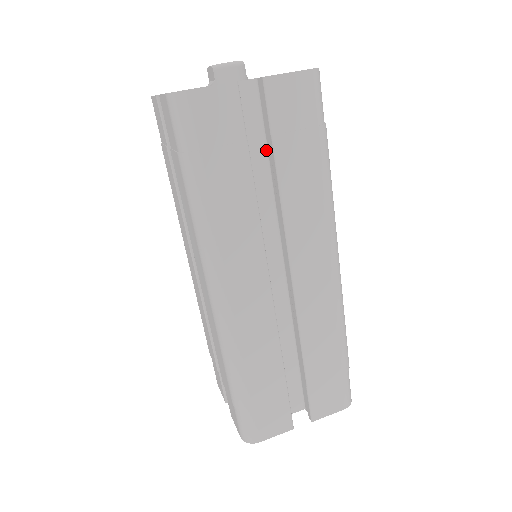
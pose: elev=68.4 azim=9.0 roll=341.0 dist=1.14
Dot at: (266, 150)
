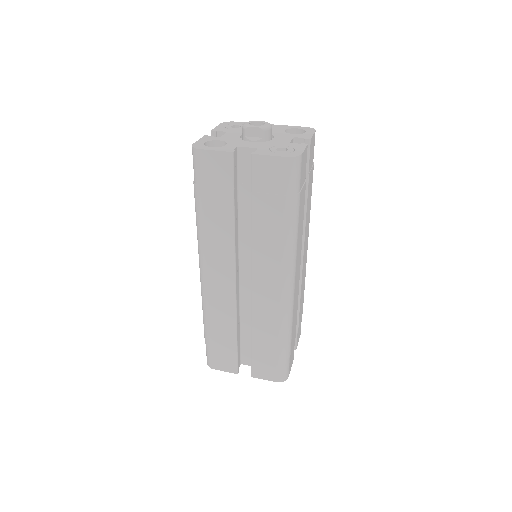
Dot at: occluded
